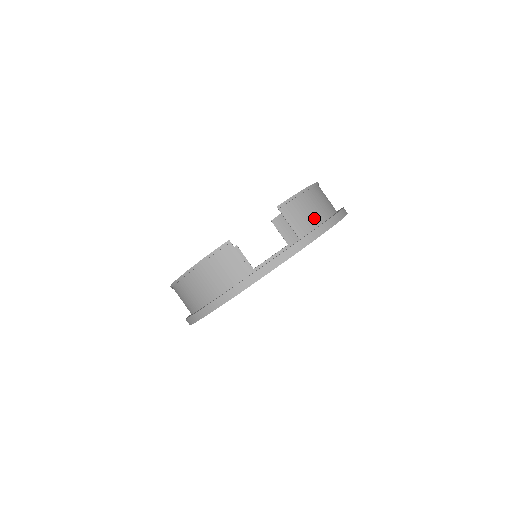
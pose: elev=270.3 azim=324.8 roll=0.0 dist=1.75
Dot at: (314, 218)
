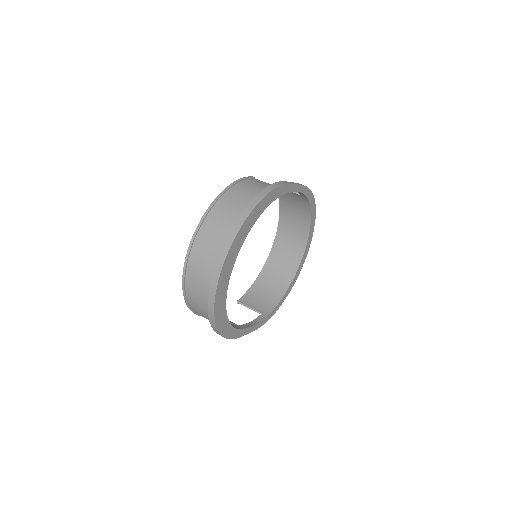
Dot at: occluded
